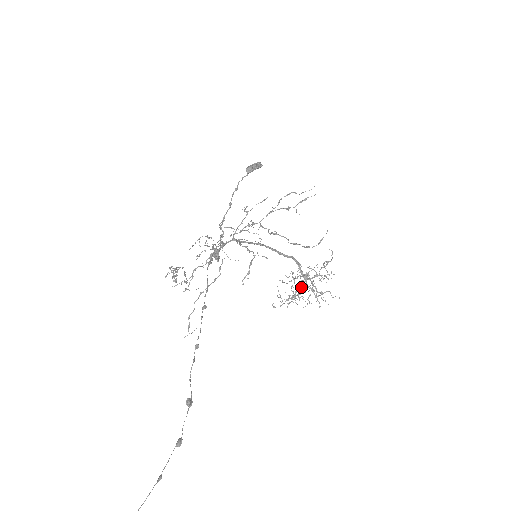
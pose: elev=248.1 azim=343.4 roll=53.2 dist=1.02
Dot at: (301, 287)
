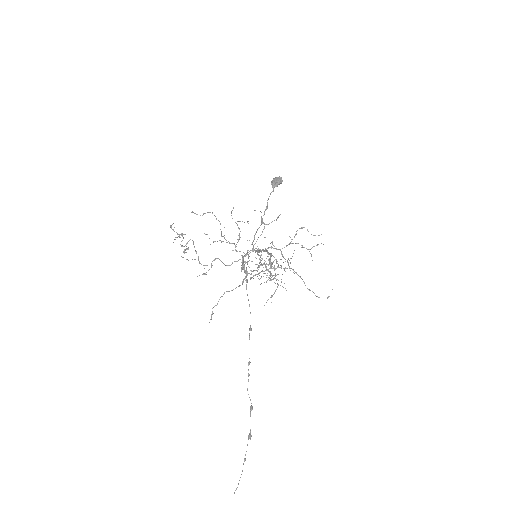
Dot at: occluded
